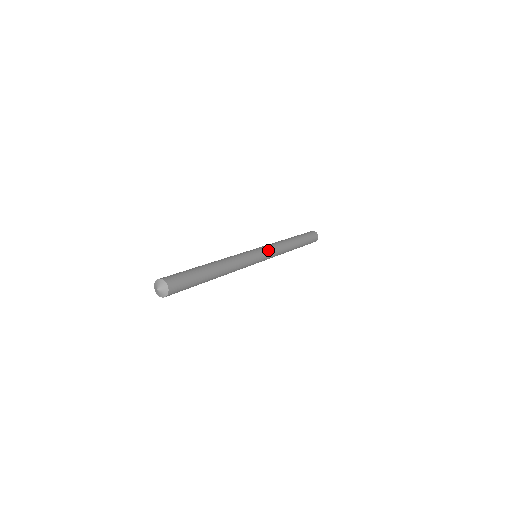
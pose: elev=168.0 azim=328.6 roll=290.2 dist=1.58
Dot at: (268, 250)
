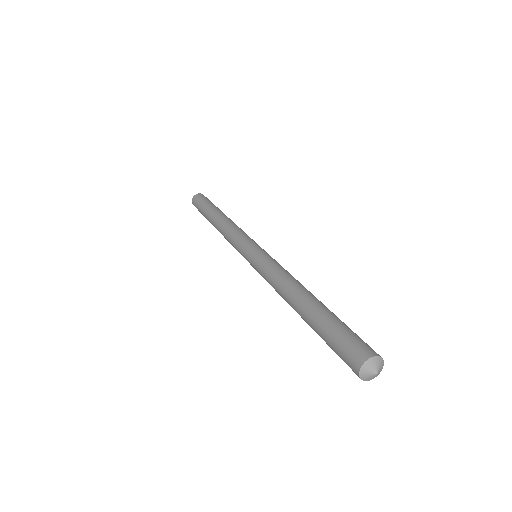
Dot at: (255, 242)
